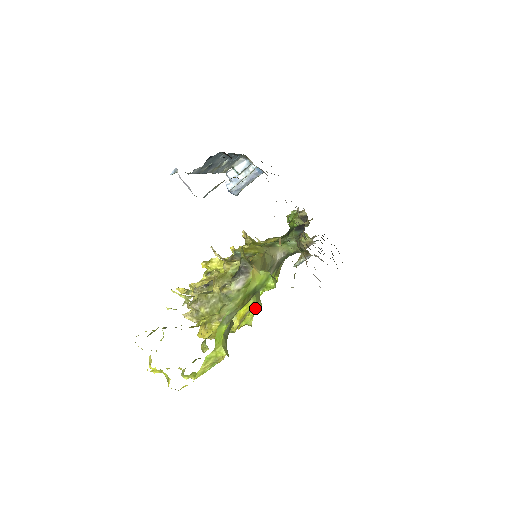
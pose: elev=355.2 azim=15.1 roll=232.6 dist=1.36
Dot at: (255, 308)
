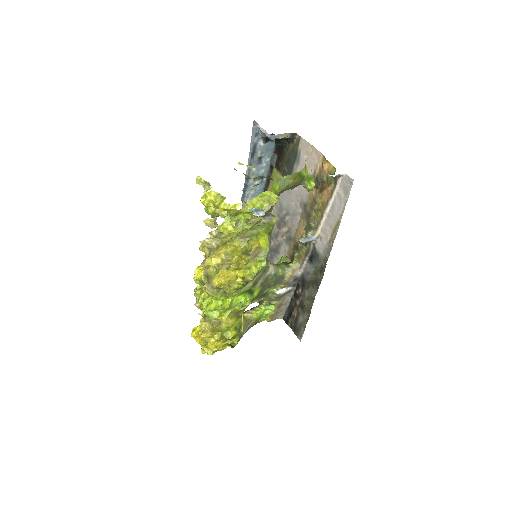
Dot at: (260, 265)
